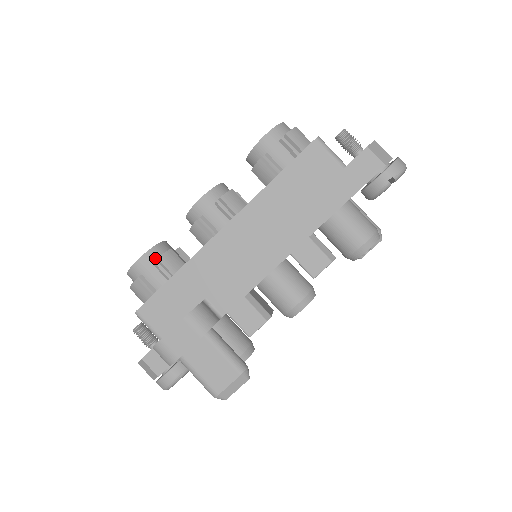
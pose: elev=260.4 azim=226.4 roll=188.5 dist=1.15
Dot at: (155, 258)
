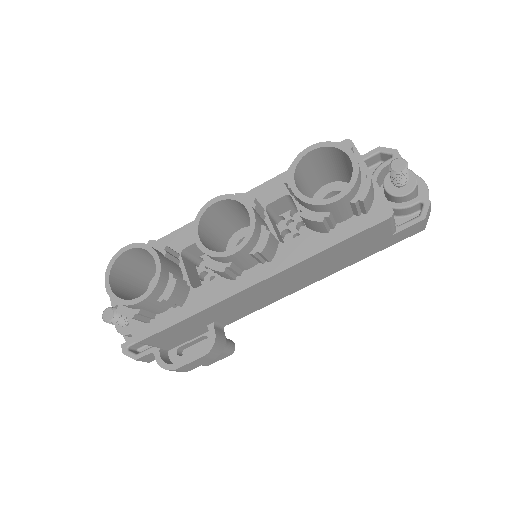
Dot at: (159, 294)
